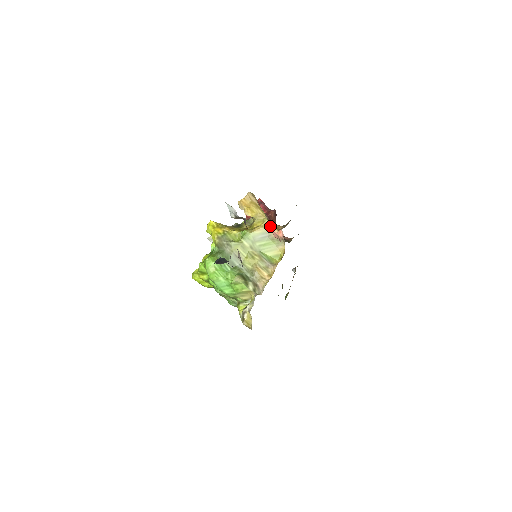
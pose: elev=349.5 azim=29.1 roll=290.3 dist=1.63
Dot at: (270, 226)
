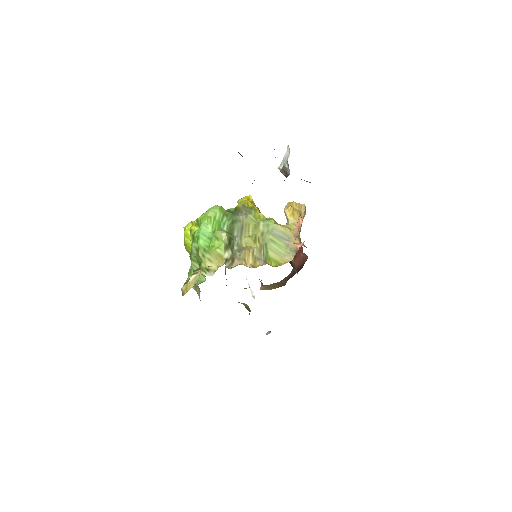
Dot at: occluded
